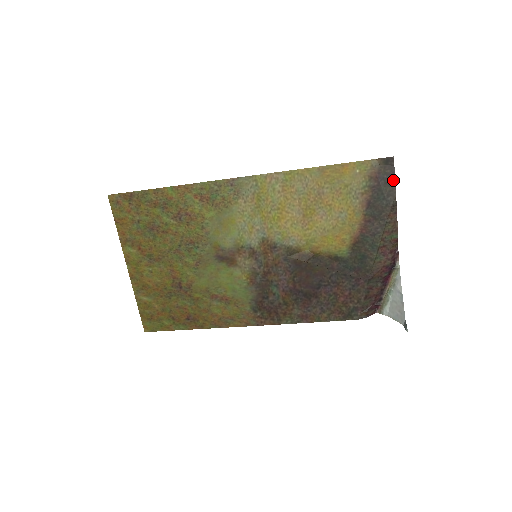
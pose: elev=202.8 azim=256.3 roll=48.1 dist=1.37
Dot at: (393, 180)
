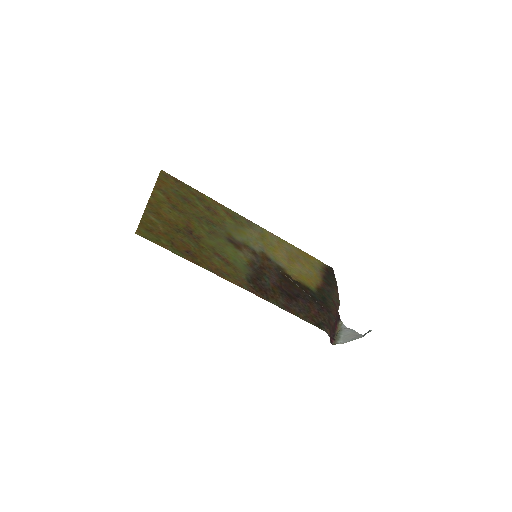
Dot at: (334, 276)
